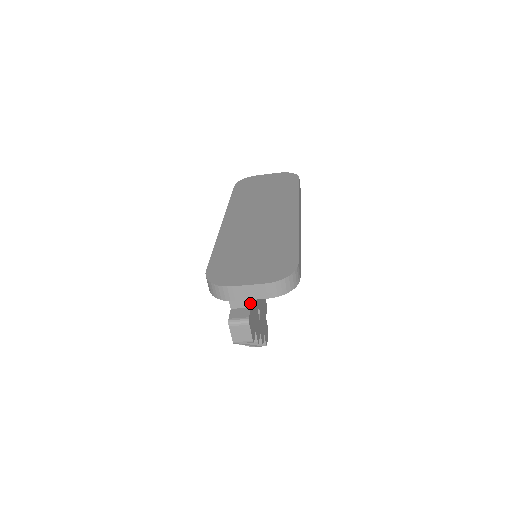
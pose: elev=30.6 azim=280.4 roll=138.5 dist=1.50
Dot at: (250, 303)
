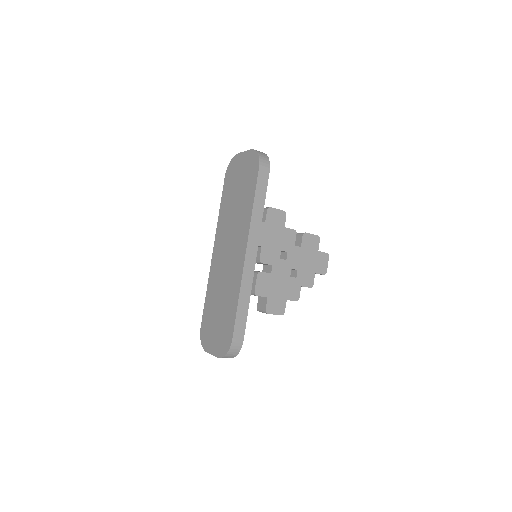
Dot at: (265, 295)
